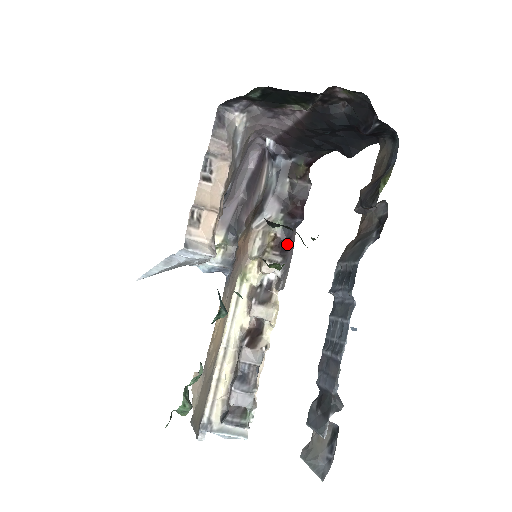
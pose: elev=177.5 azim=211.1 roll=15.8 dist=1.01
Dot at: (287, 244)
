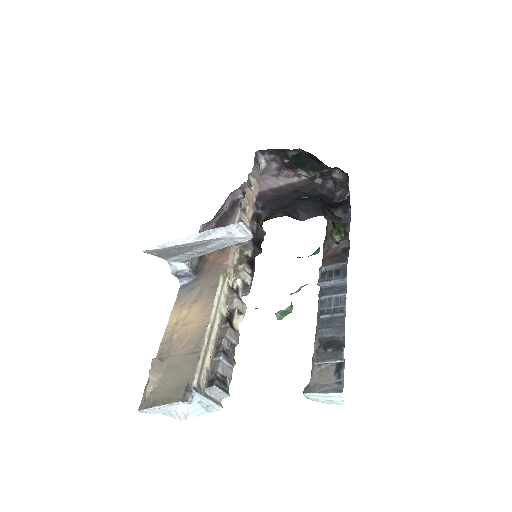
Dot at: (253, 264)
